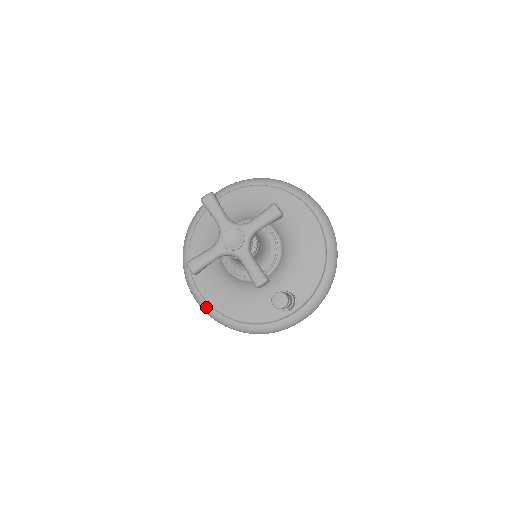
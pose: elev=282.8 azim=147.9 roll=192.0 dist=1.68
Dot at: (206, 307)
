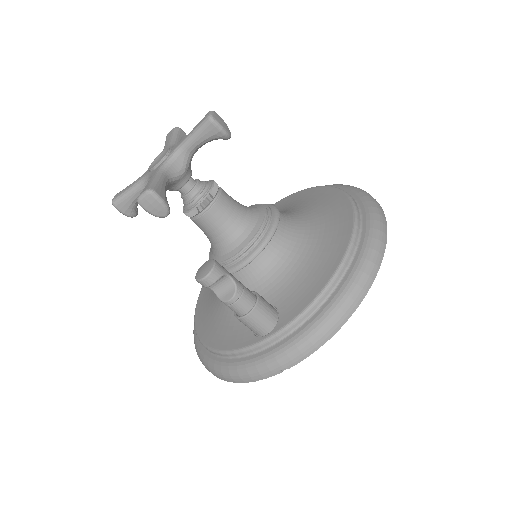
Dot at: (194, 331)
